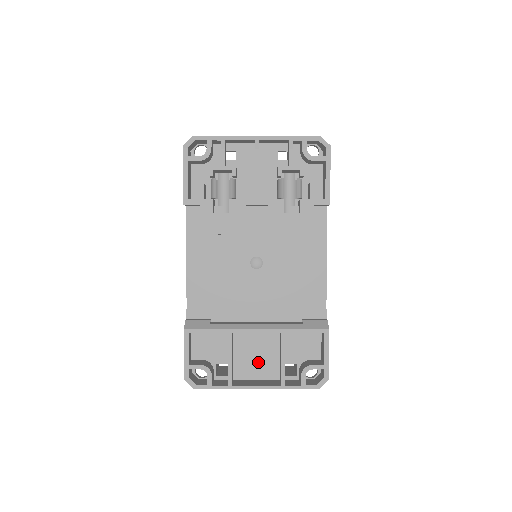
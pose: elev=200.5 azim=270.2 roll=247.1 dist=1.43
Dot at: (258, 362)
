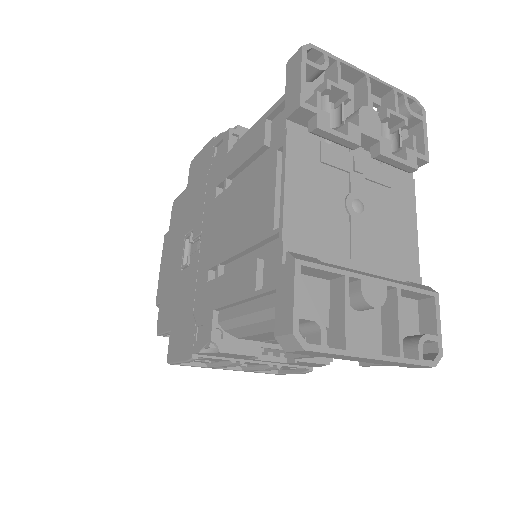
Dot at: (360, 331)
